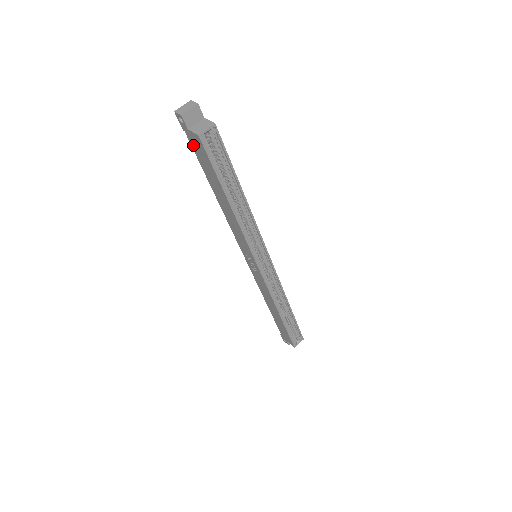
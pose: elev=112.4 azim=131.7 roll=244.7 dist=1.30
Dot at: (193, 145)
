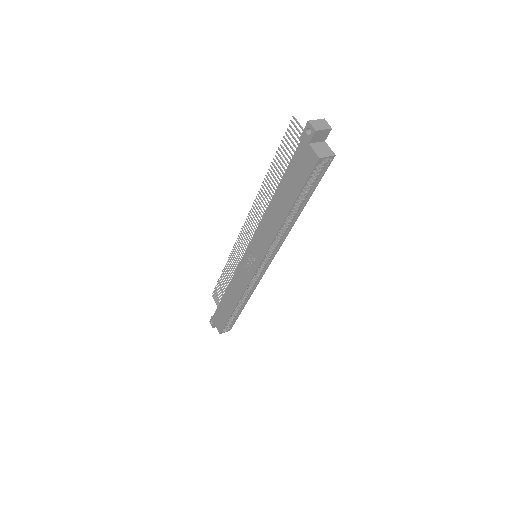
Dot at: (298, 155)
